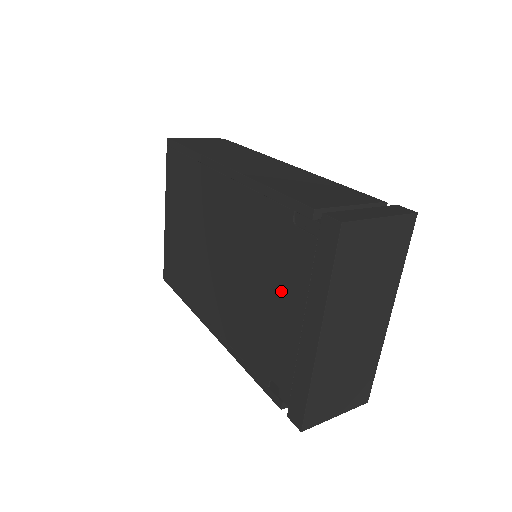
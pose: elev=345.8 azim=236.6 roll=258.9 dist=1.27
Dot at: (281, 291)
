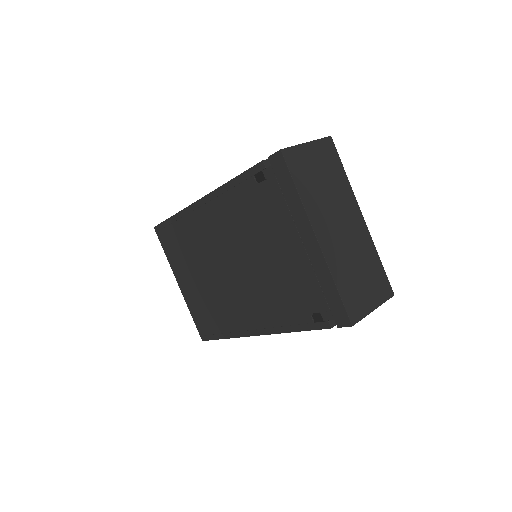
Dot at: (277, 237)
